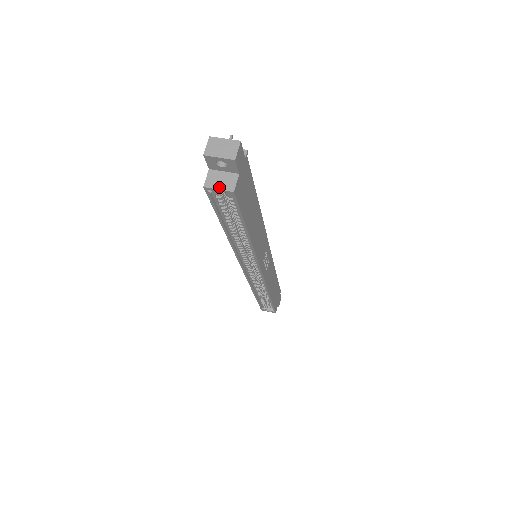
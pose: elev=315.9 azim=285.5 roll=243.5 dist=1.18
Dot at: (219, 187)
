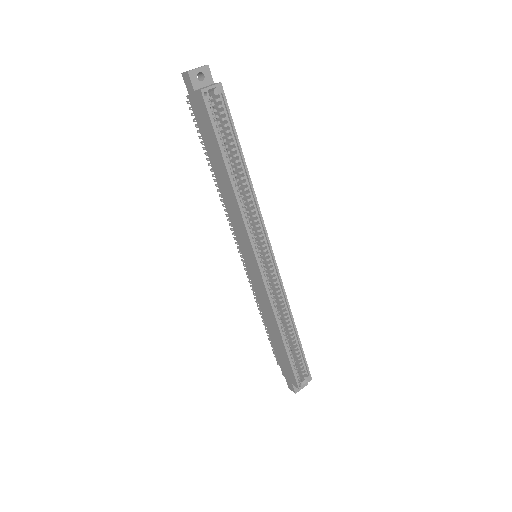
Dot at: (210, 86)
